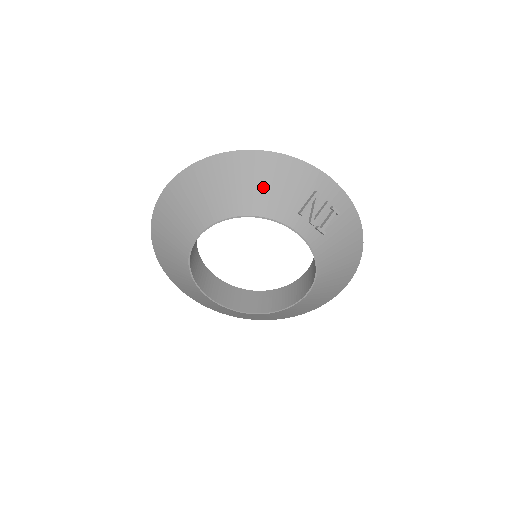
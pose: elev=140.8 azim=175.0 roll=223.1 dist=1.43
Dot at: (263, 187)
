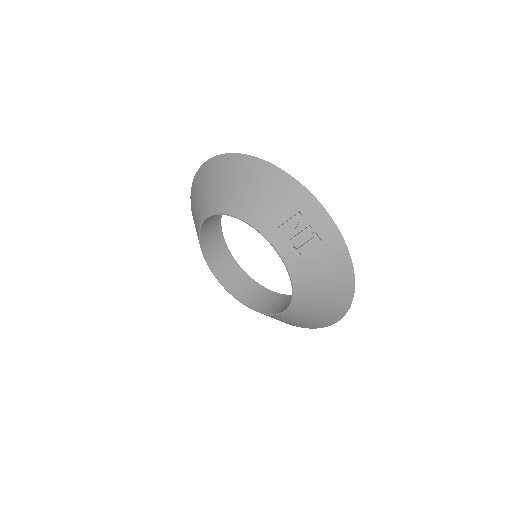
Dot at: (253, 194)
